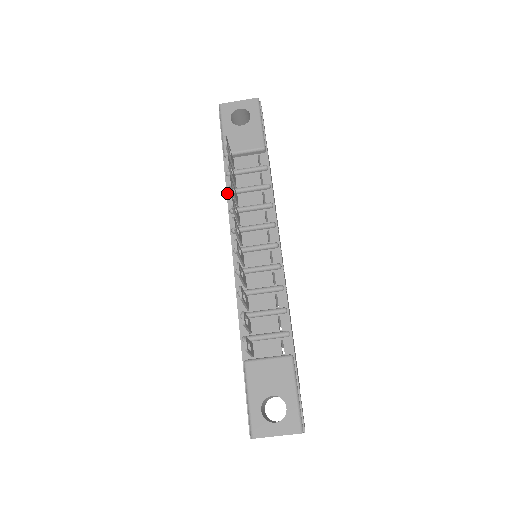
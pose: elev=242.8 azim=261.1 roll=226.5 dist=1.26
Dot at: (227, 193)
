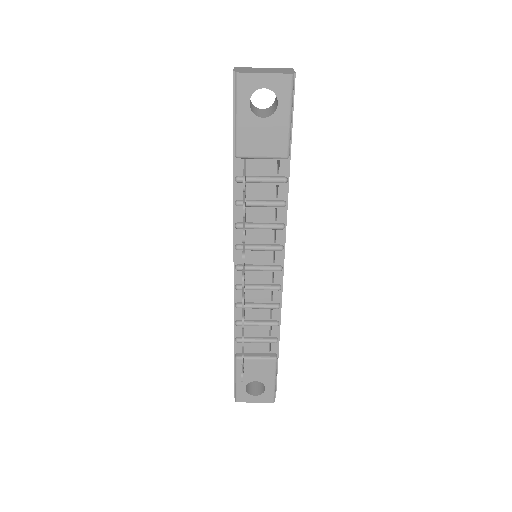
Dot at: (234, 203)
